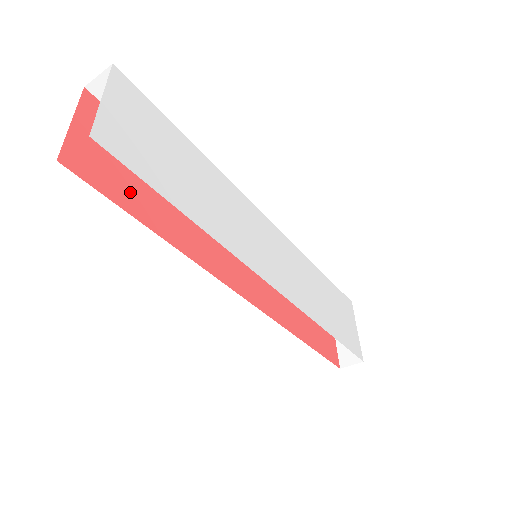
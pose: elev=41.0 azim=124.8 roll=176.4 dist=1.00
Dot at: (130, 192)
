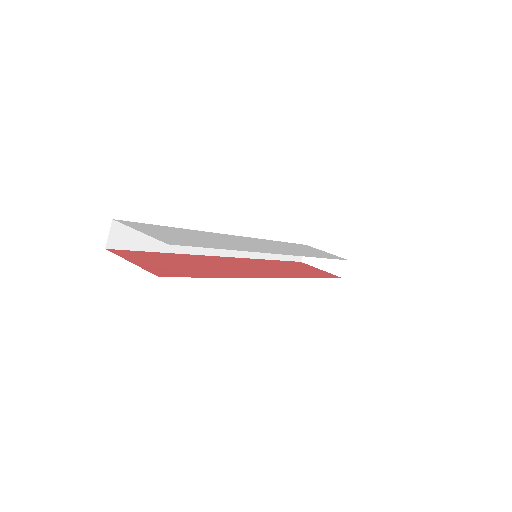
Dot at: (188, 271)
